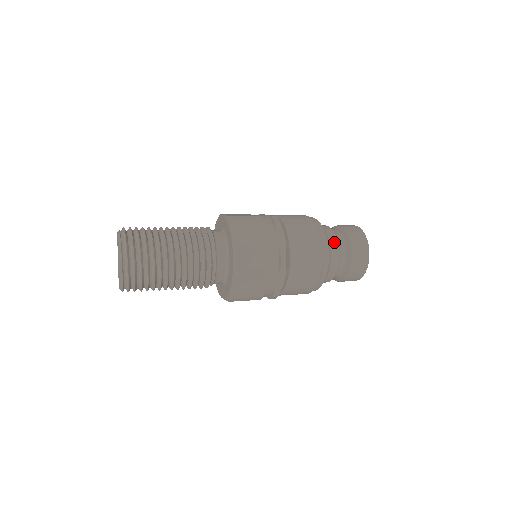
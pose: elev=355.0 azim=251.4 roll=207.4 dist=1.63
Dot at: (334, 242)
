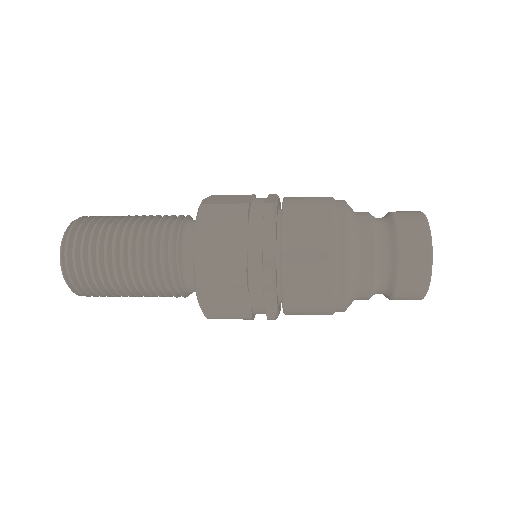
Dot at: (363, 213)
